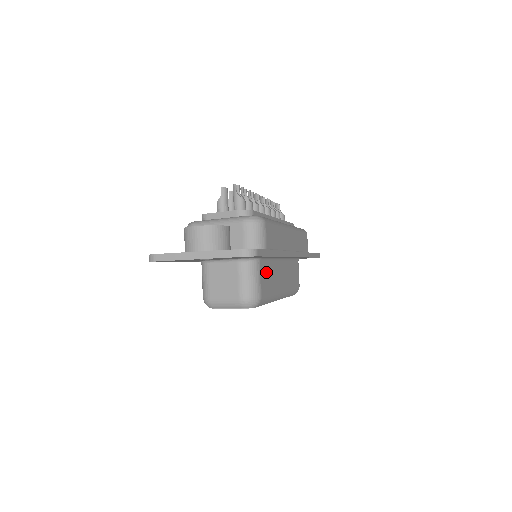
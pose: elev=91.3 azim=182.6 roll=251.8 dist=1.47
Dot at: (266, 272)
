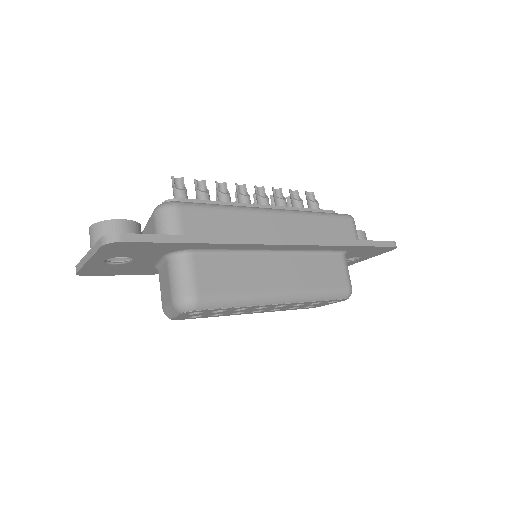
Dot at: (216, 267)
